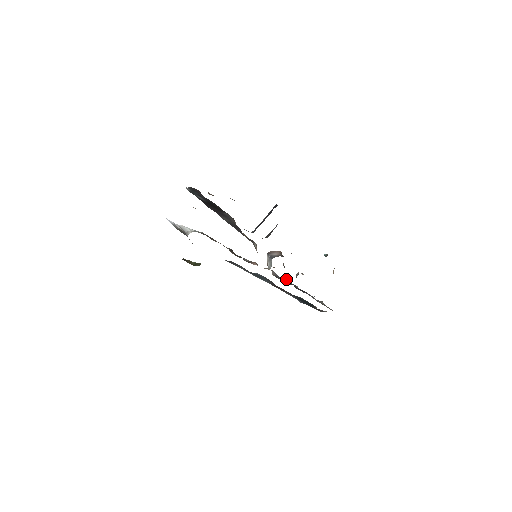
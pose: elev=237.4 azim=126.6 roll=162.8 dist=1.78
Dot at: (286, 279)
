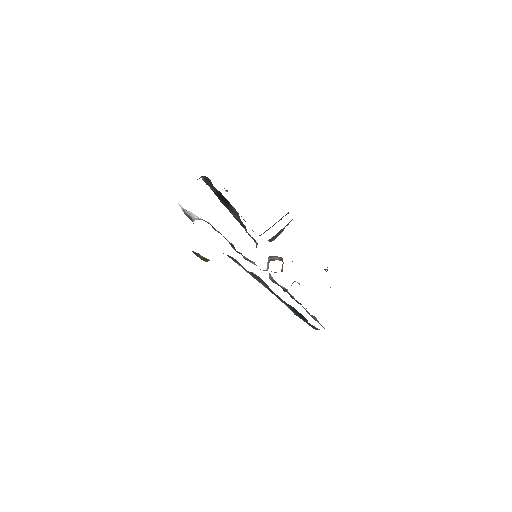
Dot at: (283, 287)
